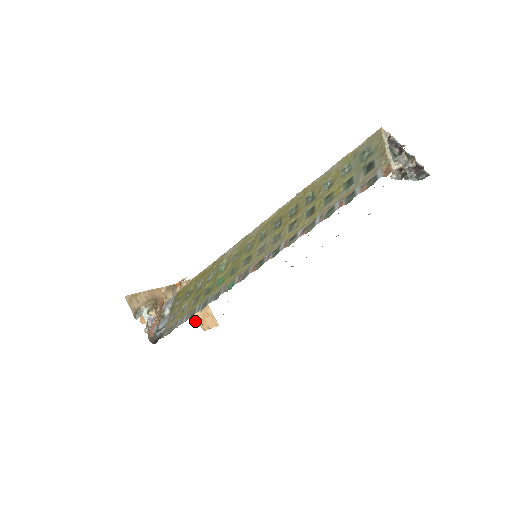
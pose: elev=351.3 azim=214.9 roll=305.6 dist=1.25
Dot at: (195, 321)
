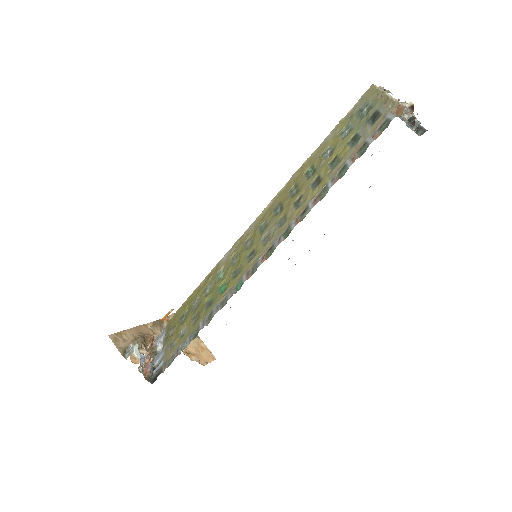
Dot at: (190, 357)
